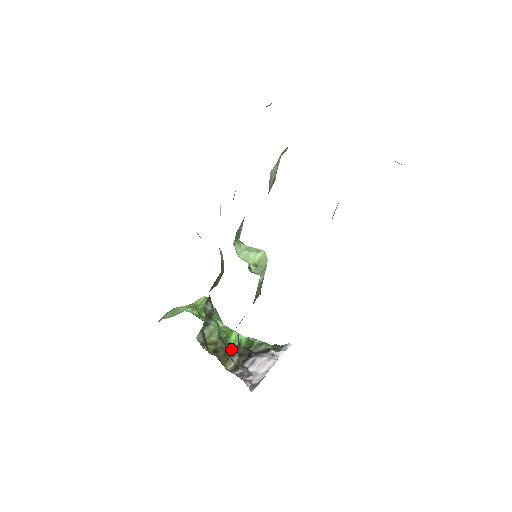
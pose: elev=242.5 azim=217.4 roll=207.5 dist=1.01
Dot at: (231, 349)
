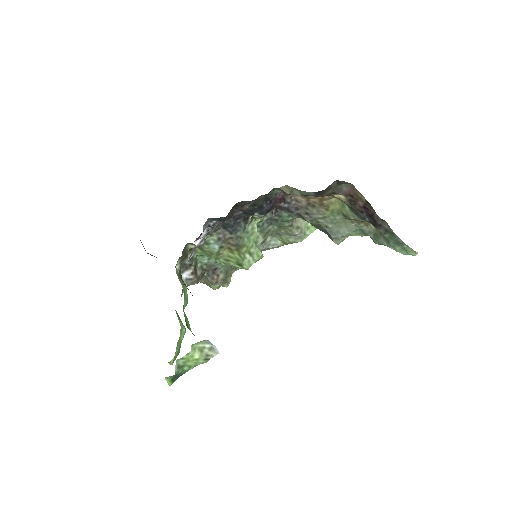
Dot at: occluded
